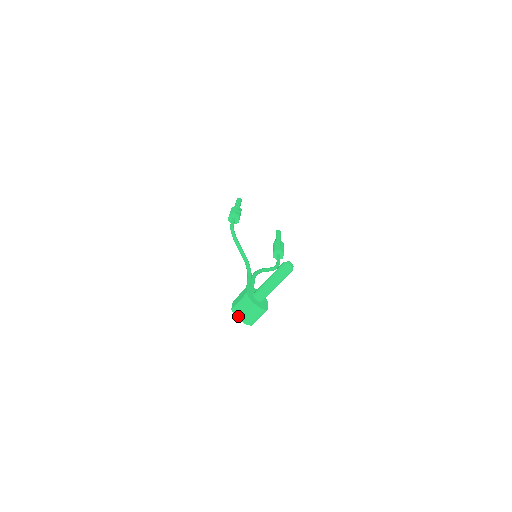
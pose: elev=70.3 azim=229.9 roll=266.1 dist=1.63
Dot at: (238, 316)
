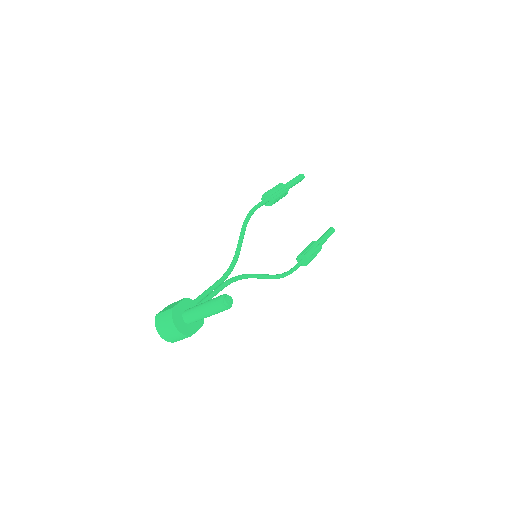
Dot at: (157, 326)
